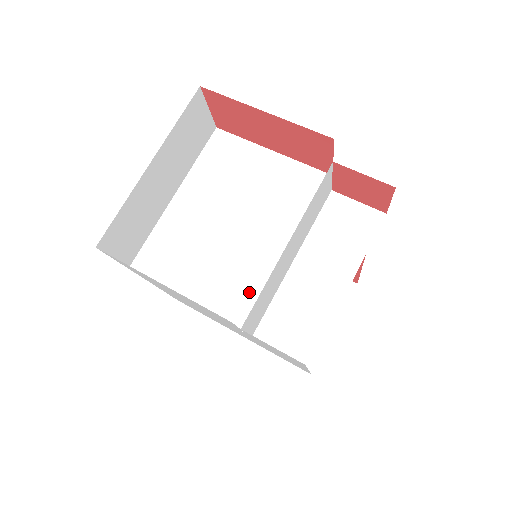
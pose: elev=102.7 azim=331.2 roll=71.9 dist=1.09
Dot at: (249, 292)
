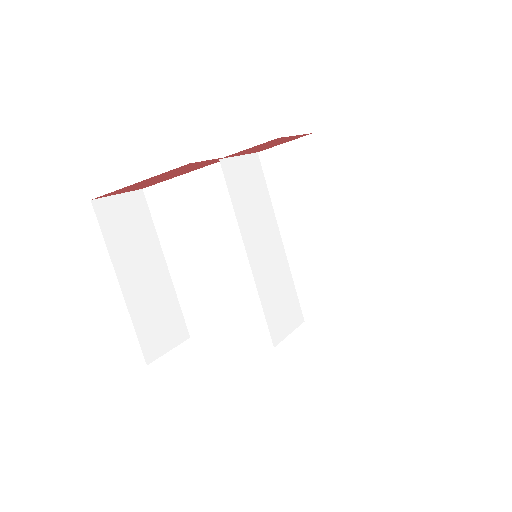
Dot at: occluded
